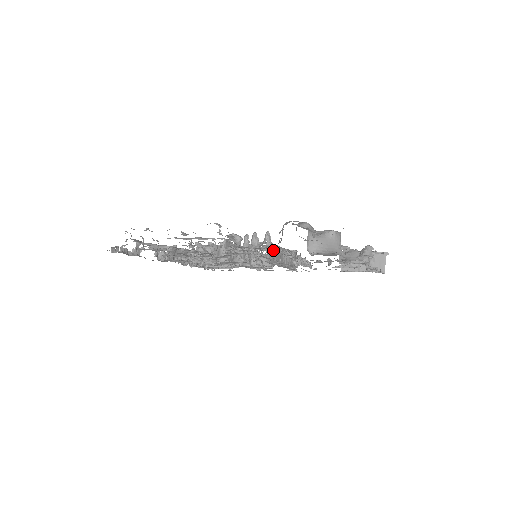
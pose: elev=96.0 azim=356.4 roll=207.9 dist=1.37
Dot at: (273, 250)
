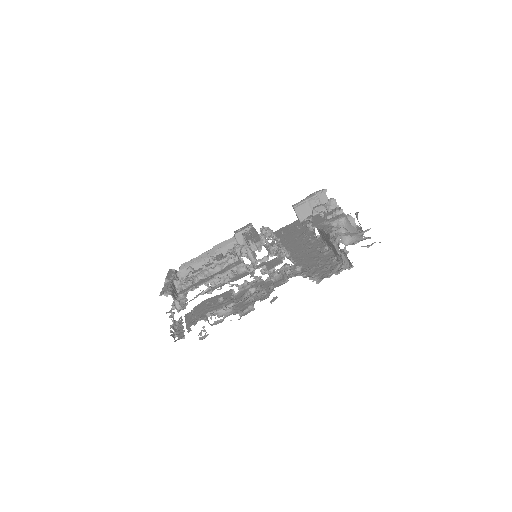
Dot at: occluded
